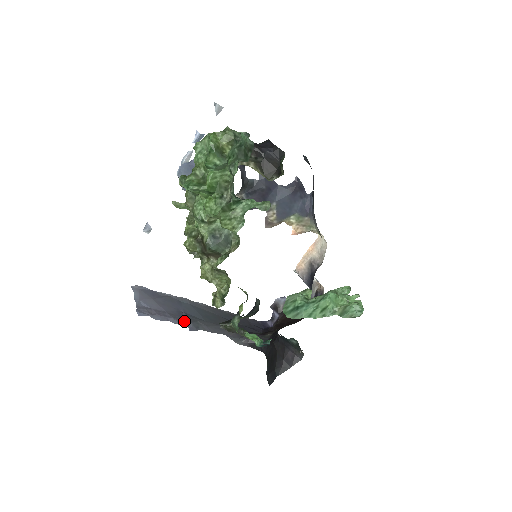
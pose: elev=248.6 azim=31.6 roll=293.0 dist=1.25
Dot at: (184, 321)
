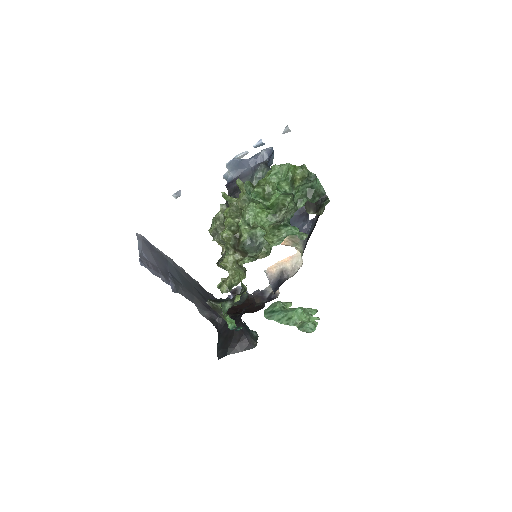
Dot at: (169, 281)
